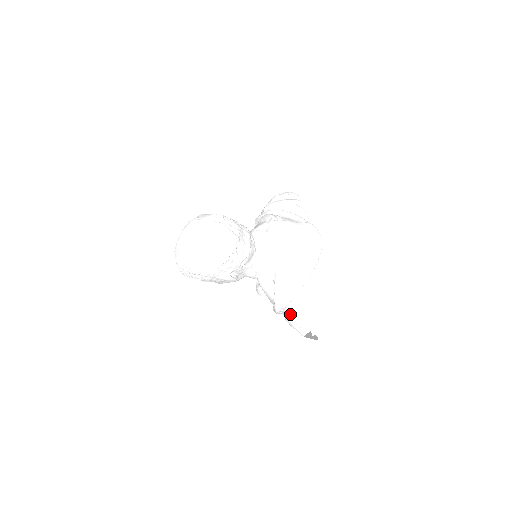
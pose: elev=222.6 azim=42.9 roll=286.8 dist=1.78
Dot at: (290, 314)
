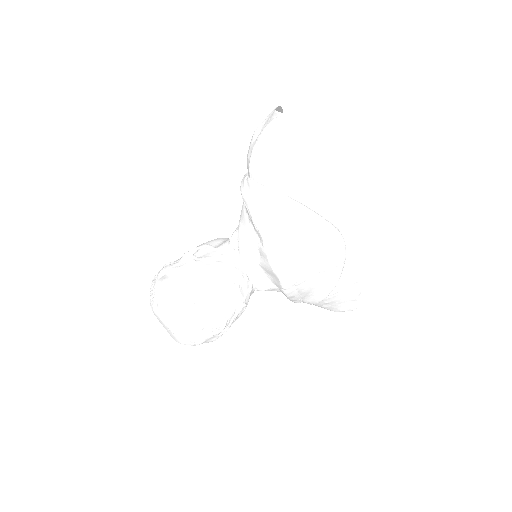
Dot at: occluded
